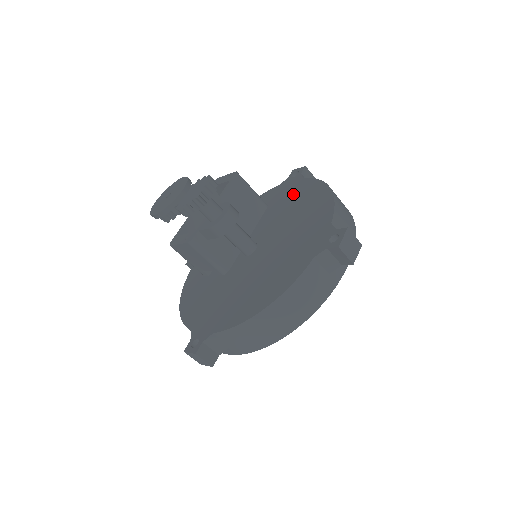
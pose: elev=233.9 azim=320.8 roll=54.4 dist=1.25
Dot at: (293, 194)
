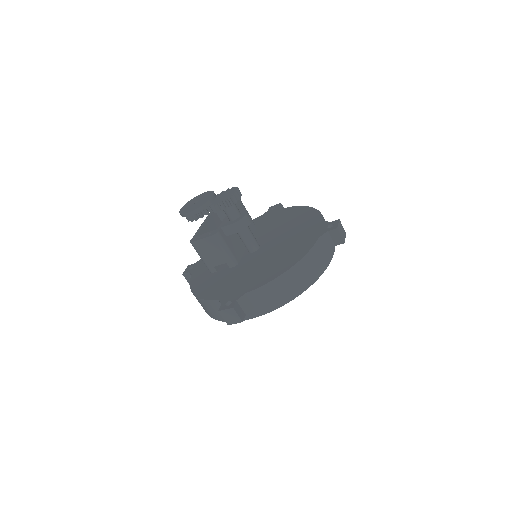
Dot at: (279, 216)
